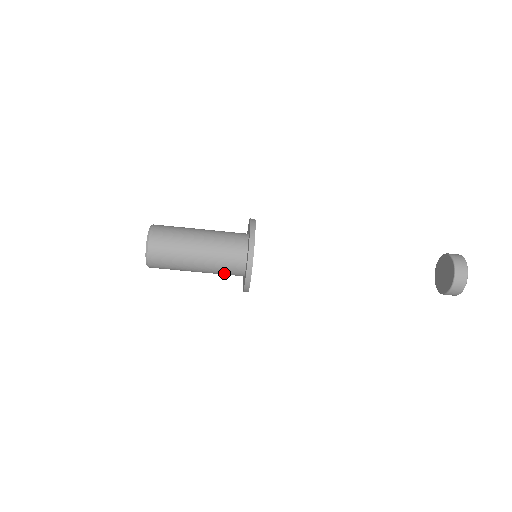
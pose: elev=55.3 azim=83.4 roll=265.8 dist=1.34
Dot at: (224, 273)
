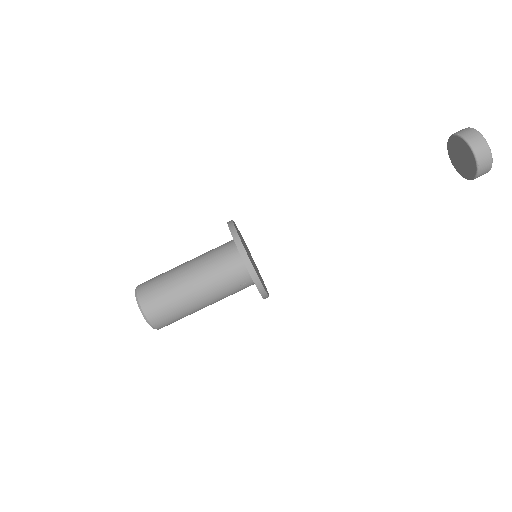
Dot at: (221, 270)
